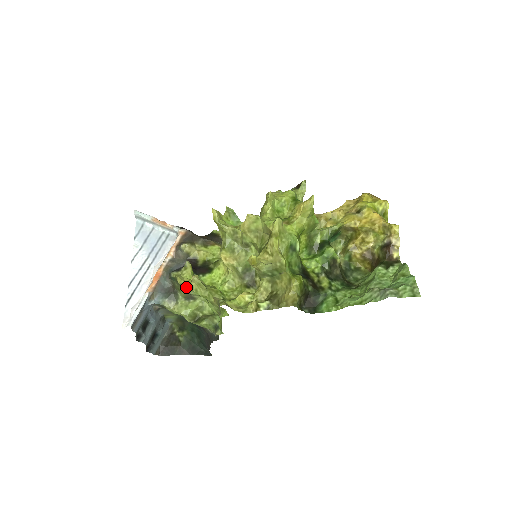
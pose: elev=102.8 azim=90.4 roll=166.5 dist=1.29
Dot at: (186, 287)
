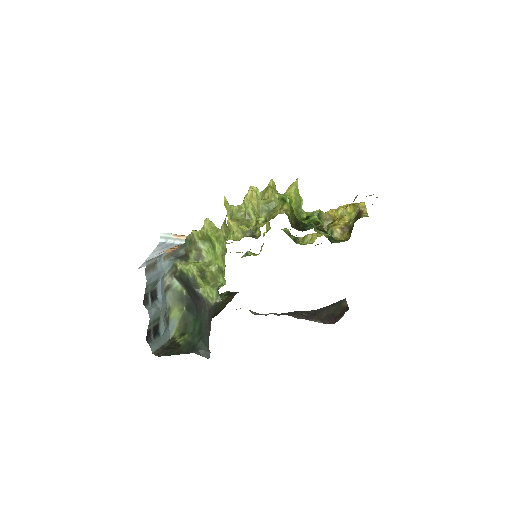
Dot at: (198, 235)
